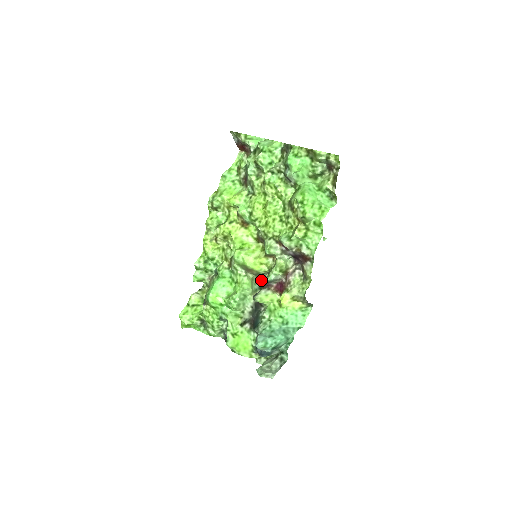
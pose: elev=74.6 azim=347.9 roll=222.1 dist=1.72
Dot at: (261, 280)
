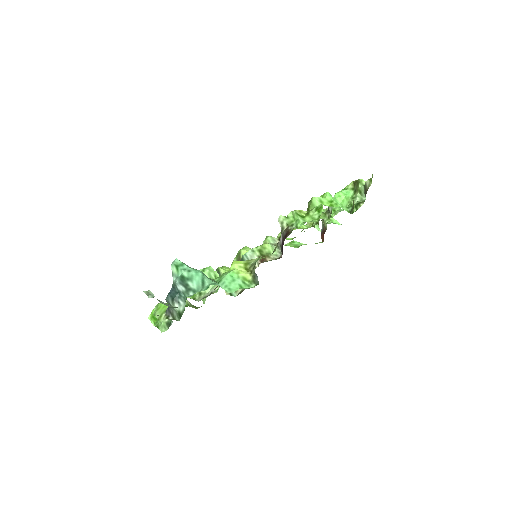
Dot at: (243, 289)
